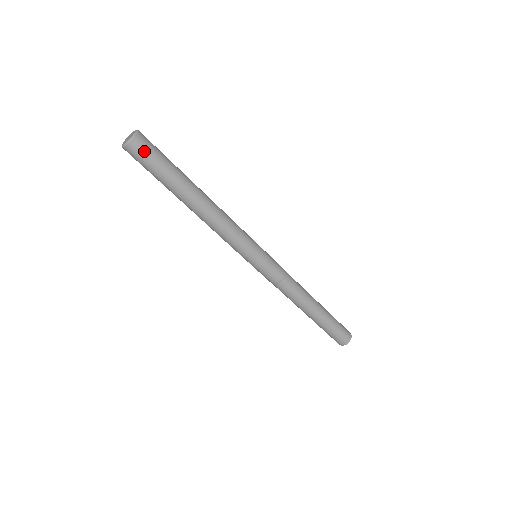
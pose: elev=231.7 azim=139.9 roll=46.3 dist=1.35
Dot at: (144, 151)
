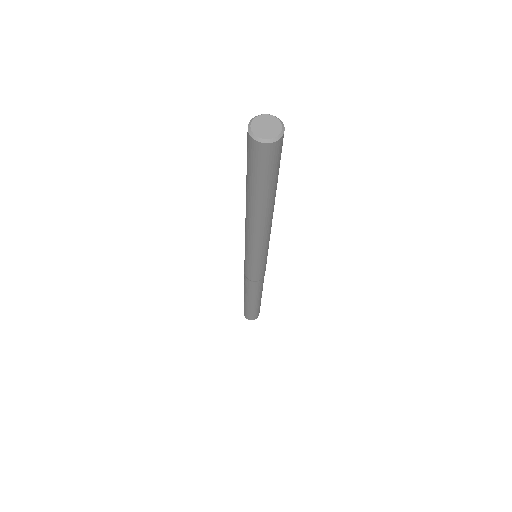
Dot at: (265, 158)
